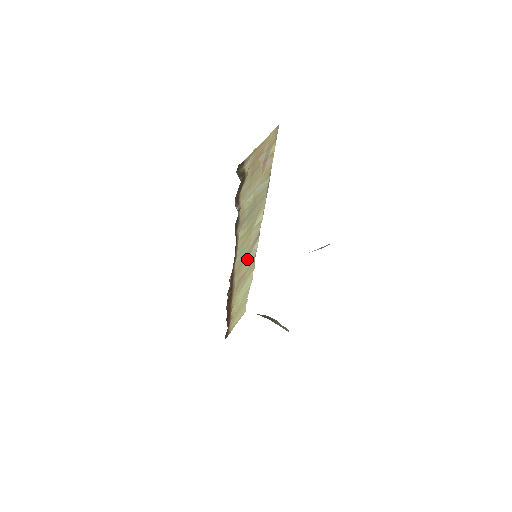
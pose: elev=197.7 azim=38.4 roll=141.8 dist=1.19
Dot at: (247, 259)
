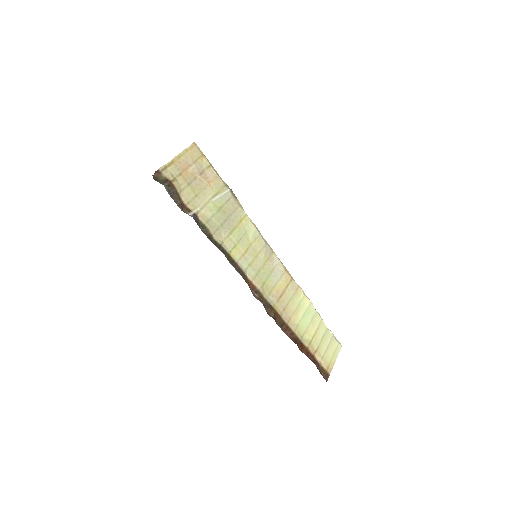
Dot at: (272, 275)
